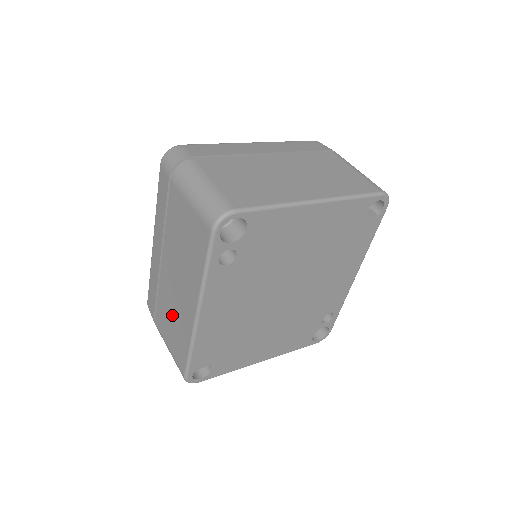
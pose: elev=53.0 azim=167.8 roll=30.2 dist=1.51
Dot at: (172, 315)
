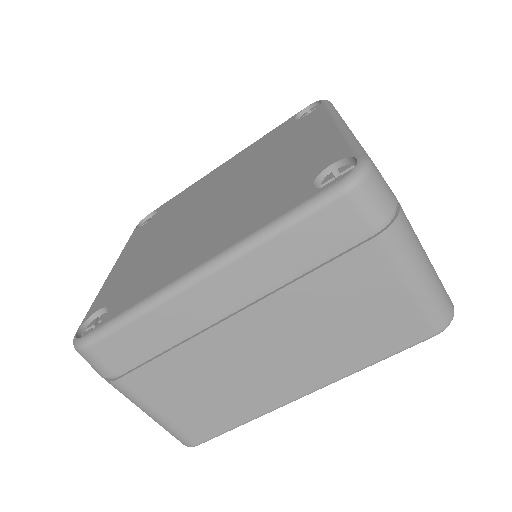
Dot at: (214, 384)
